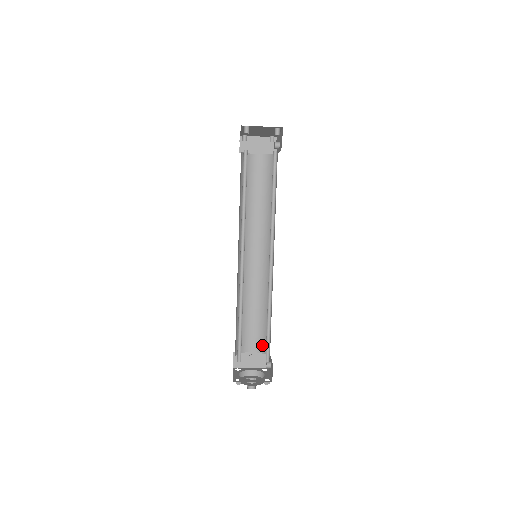
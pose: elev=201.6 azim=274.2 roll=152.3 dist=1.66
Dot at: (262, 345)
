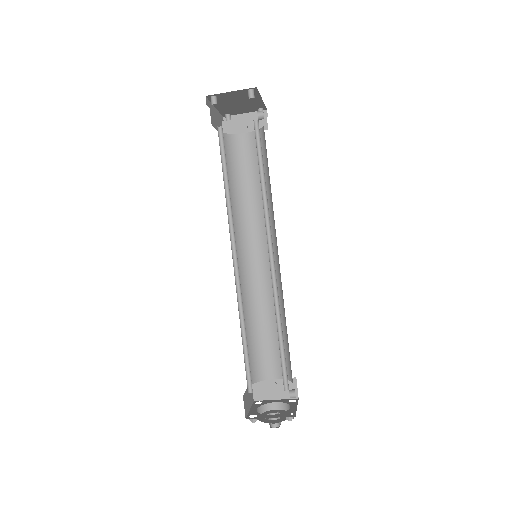
Dot at: occluded
